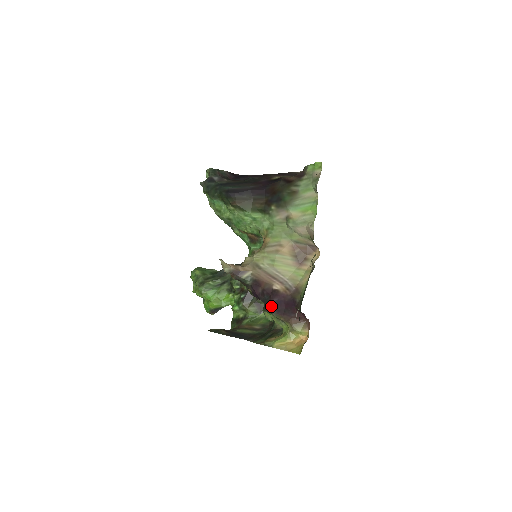
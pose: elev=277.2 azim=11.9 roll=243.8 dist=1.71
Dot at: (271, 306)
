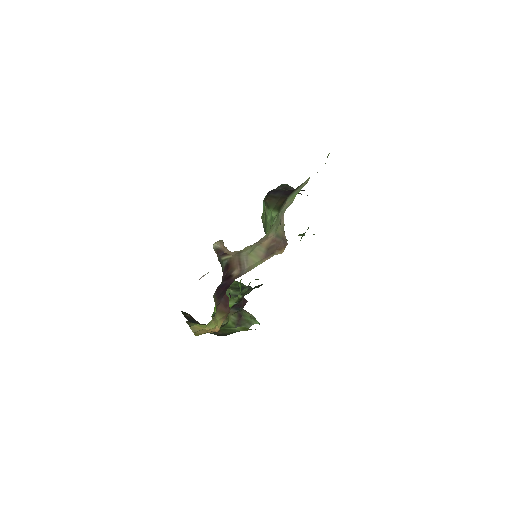
Dot at: (218, 288)
